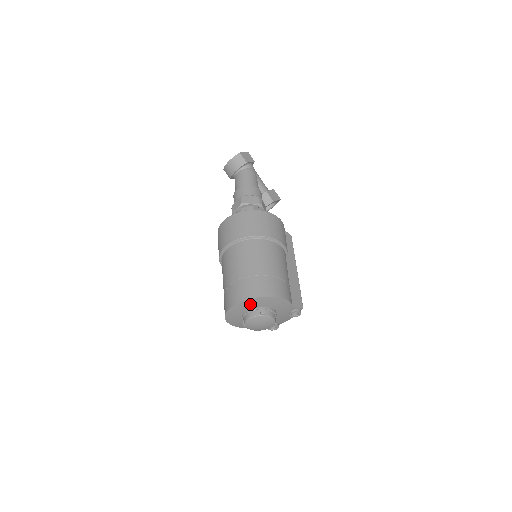
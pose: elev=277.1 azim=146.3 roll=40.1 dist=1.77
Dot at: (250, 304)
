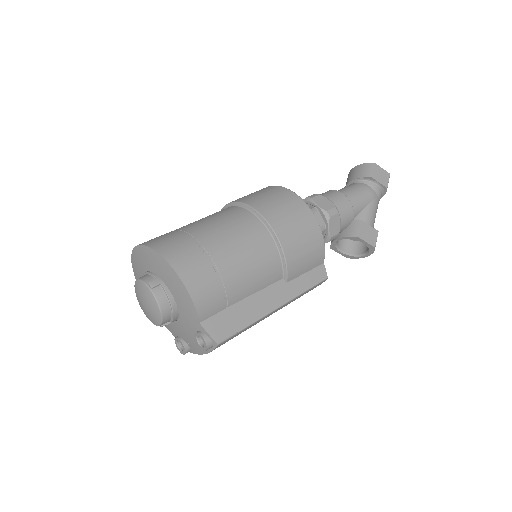
Dot at: (150, 259)
